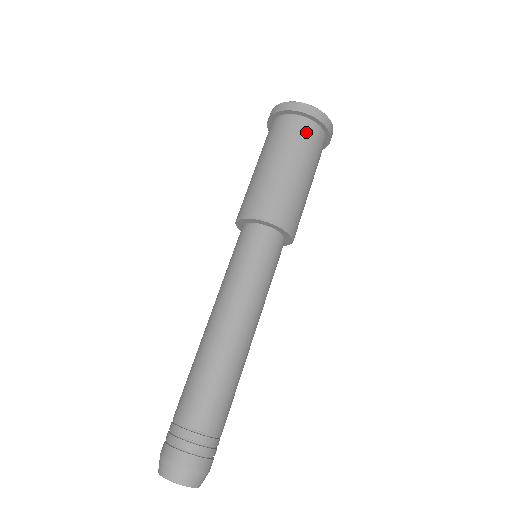
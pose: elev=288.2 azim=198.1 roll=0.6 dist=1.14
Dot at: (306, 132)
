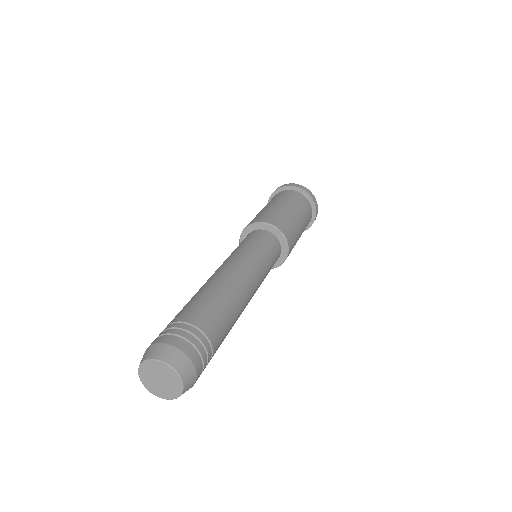
Dot at: (301, 199)
